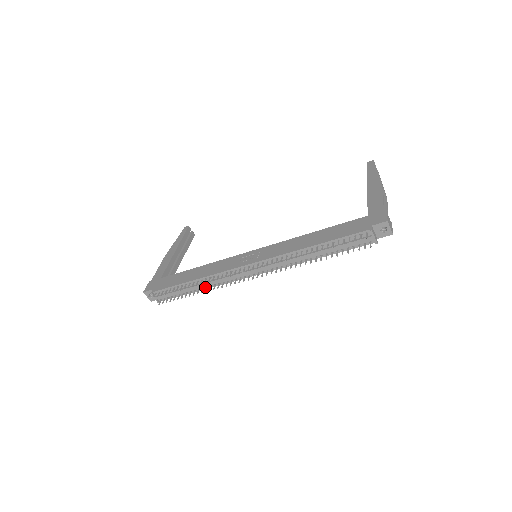
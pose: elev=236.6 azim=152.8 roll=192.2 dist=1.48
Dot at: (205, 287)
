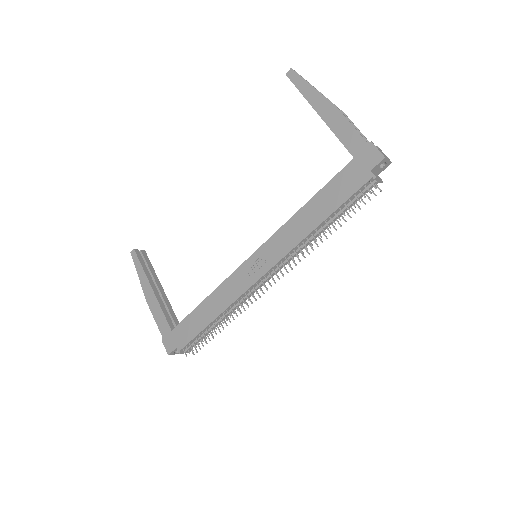
Dot at: (228, 314)
